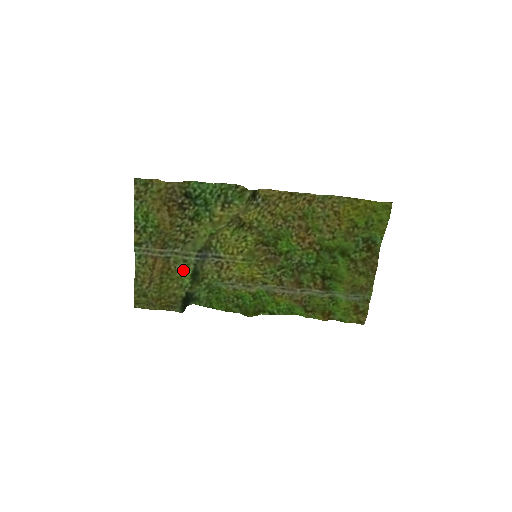
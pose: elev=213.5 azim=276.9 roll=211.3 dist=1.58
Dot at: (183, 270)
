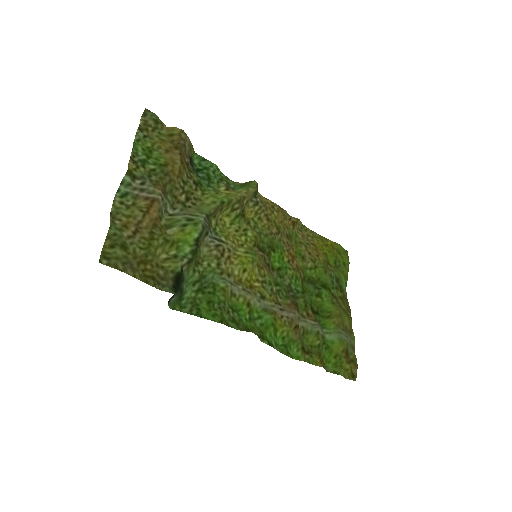
Dot at: (184, 232)
